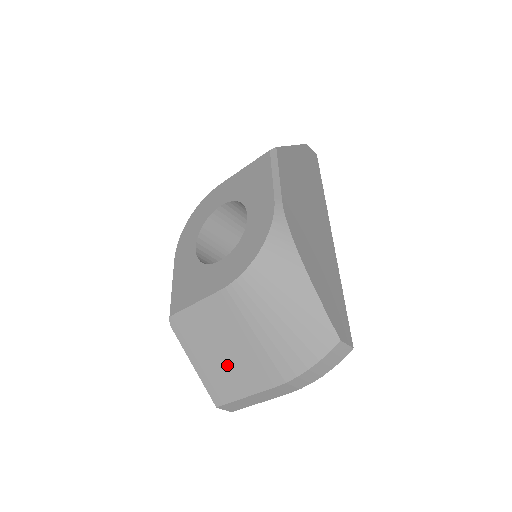
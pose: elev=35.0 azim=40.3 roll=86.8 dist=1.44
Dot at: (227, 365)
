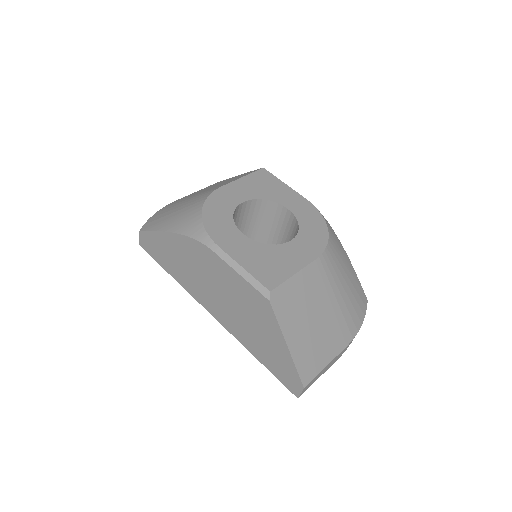
Dot at: (316, 335)
